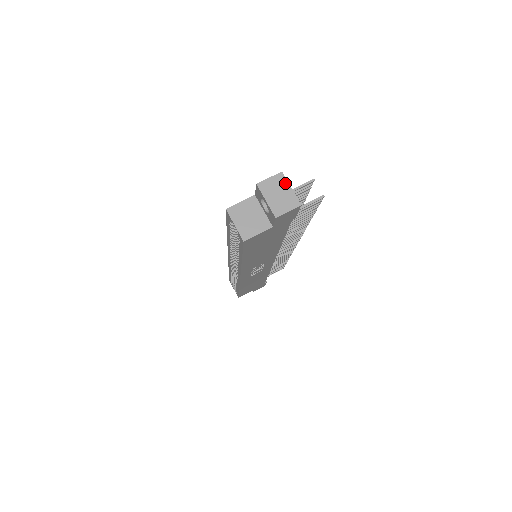
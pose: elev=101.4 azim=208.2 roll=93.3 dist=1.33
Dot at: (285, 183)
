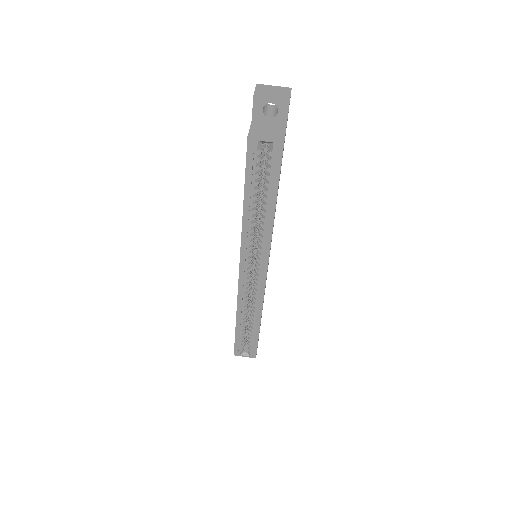
Dot at: (267, 86)
